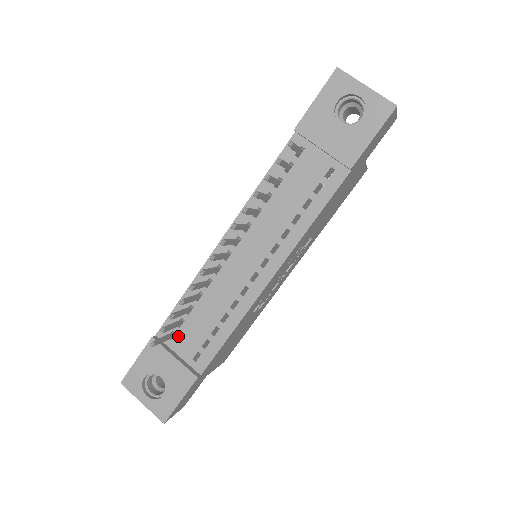
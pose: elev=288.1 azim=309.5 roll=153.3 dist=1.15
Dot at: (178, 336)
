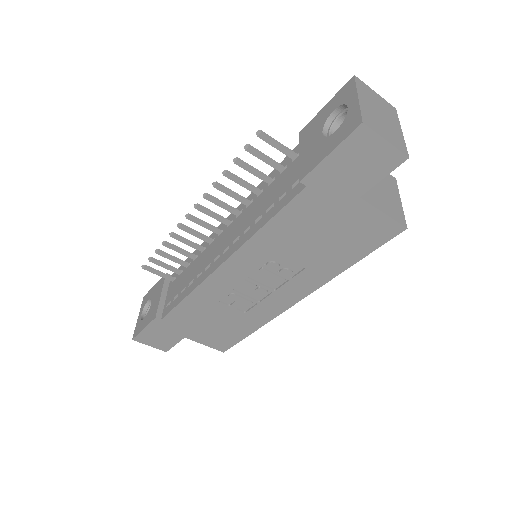
Dot at: (175, 282)
